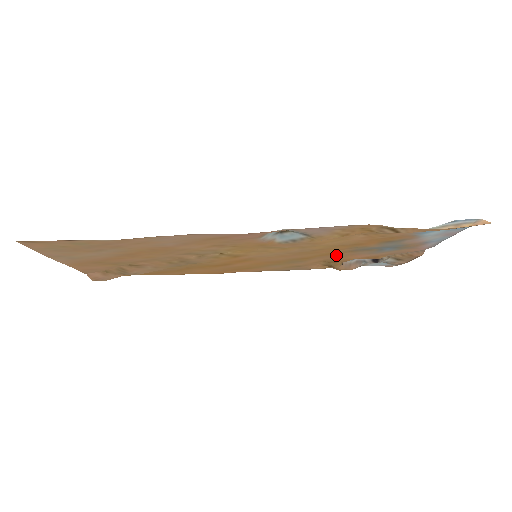
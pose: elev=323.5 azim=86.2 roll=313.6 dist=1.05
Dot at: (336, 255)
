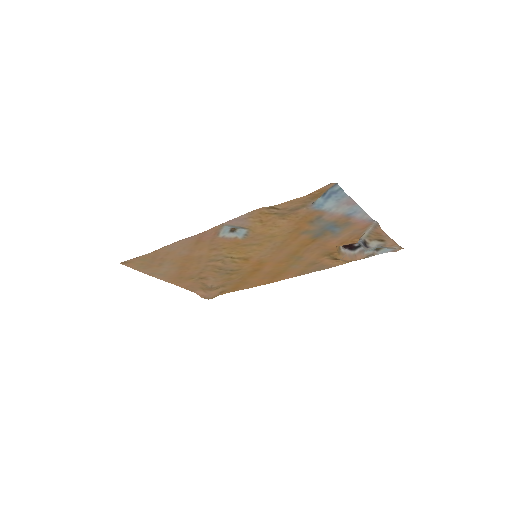
Dot at: (317, 246)
